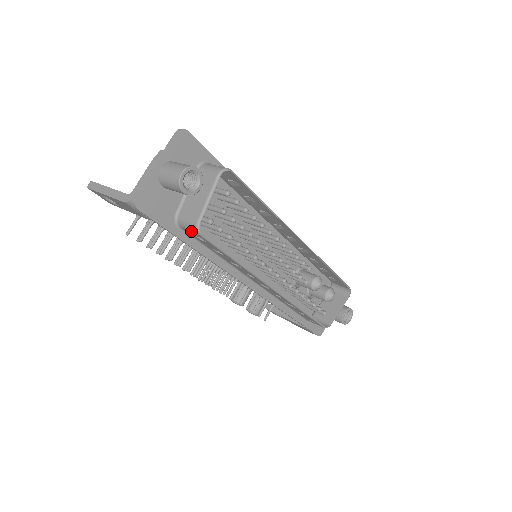
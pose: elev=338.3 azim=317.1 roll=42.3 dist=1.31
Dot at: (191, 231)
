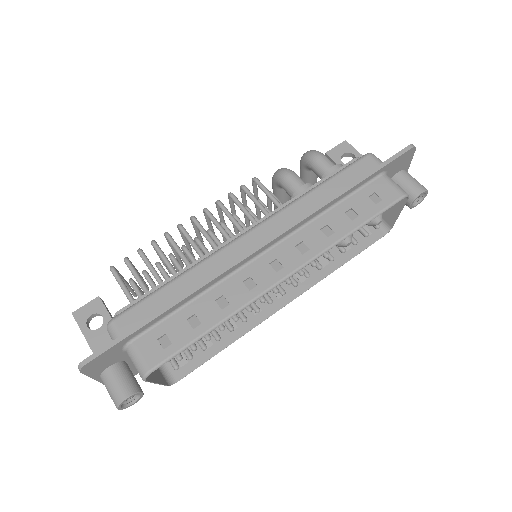
Dot at: (169, 372)
